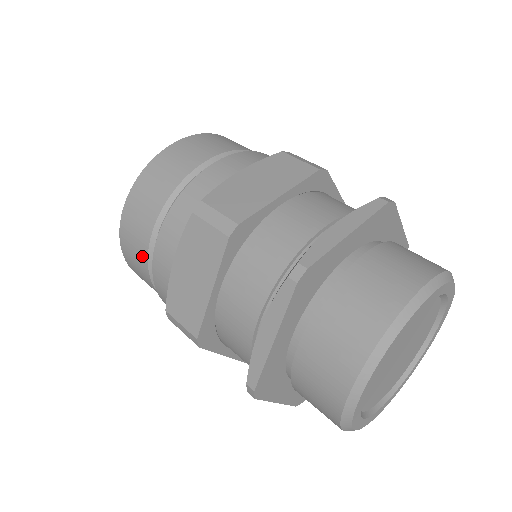
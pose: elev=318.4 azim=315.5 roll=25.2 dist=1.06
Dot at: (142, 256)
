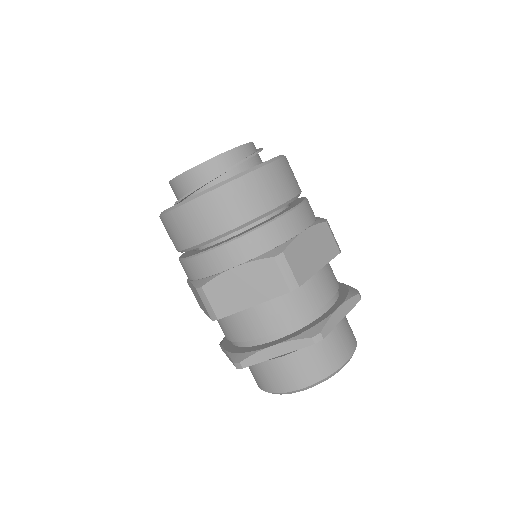
Dot at: occluded
